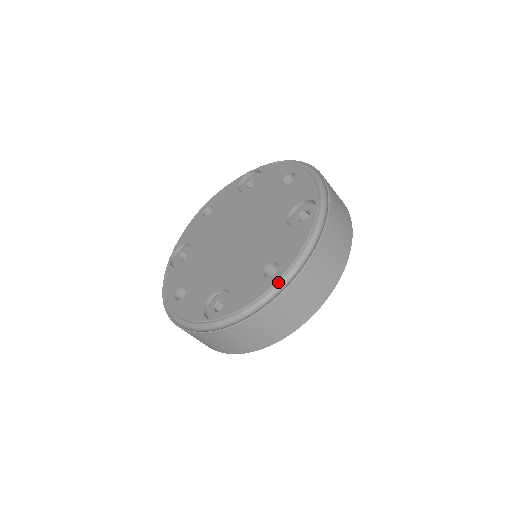
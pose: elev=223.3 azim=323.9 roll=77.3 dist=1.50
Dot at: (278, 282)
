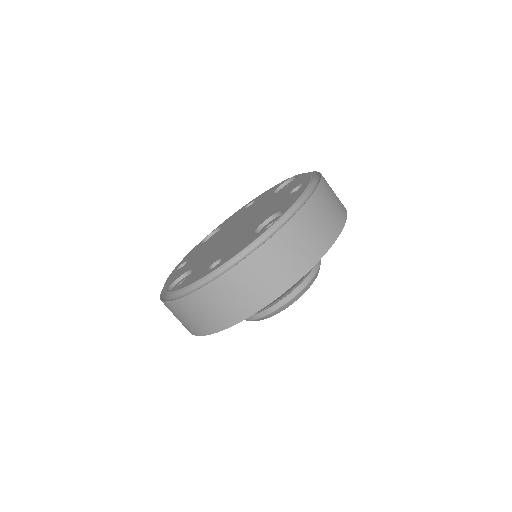
Dot at: (311, 182)
